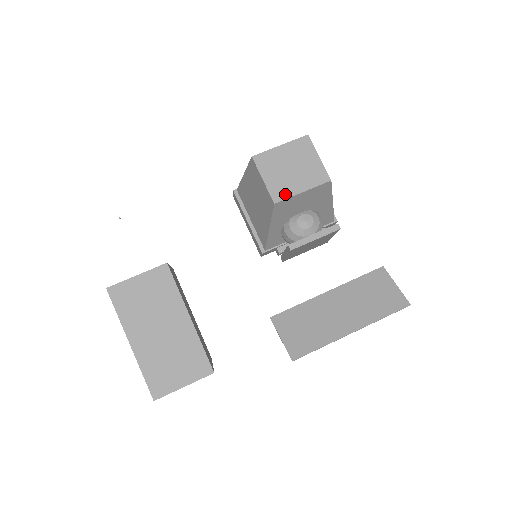
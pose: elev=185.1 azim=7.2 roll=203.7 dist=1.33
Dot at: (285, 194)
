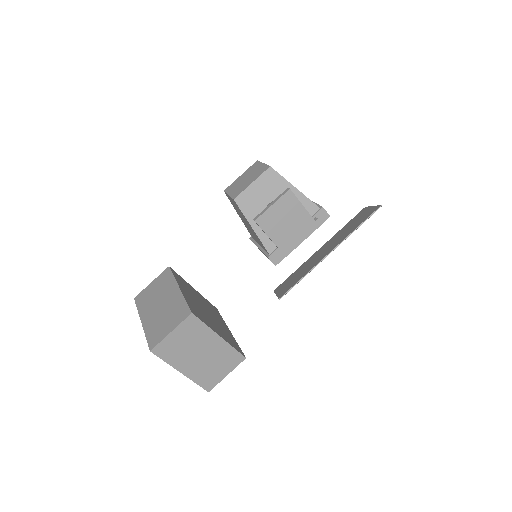
Dot at: (241, 191)
